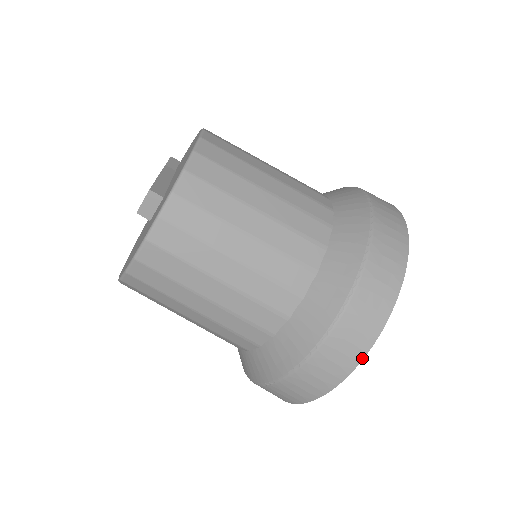
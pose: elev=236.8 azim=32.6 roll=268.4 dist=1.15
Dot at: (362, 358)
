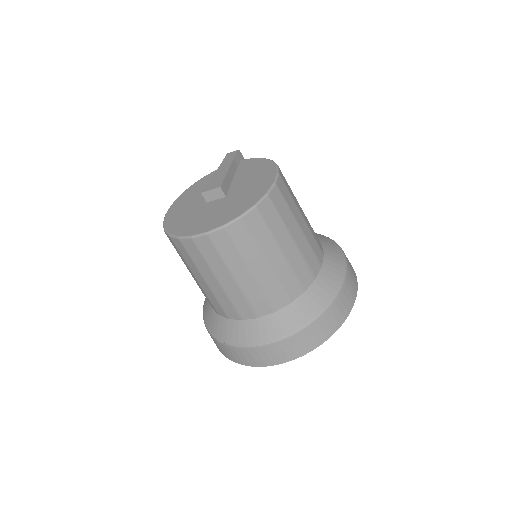
Dot at: (285, 362)
